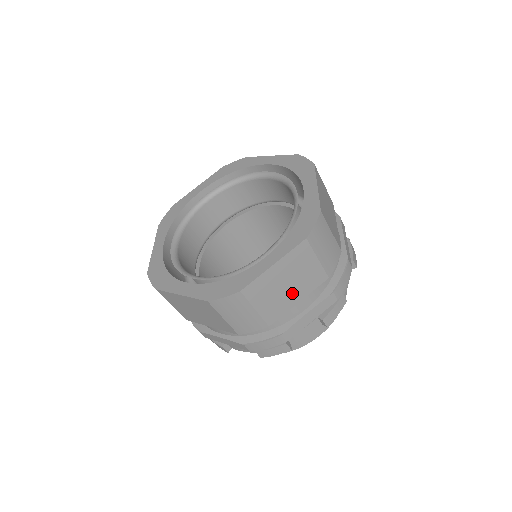
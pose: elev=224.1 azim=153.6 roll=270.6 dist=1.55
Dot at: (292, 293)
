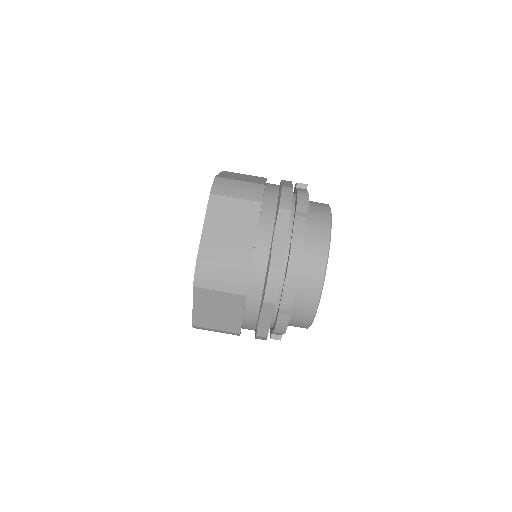
Dot at: (254, 179)
